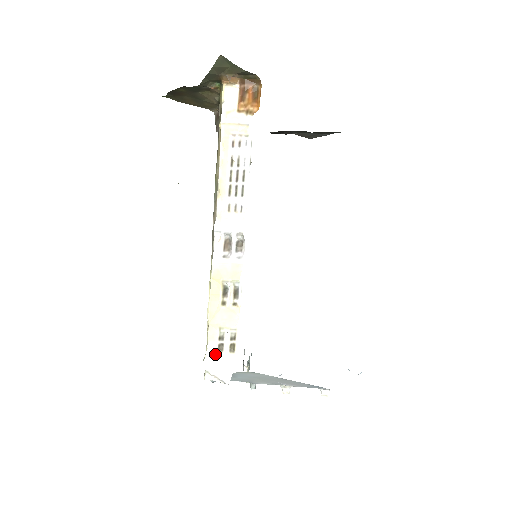
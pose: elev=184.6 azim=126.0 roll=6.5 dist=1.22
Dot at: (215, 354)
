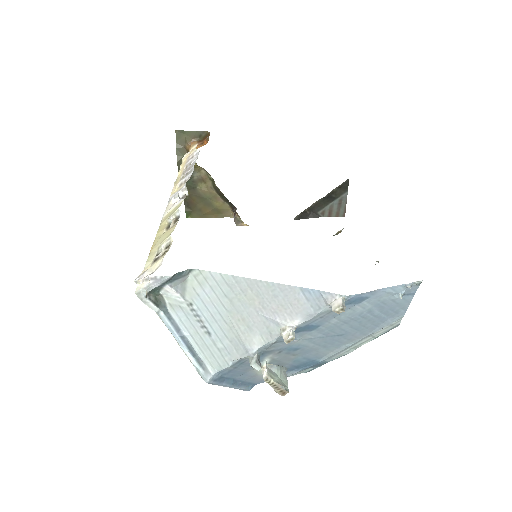
Dot at: occluded
